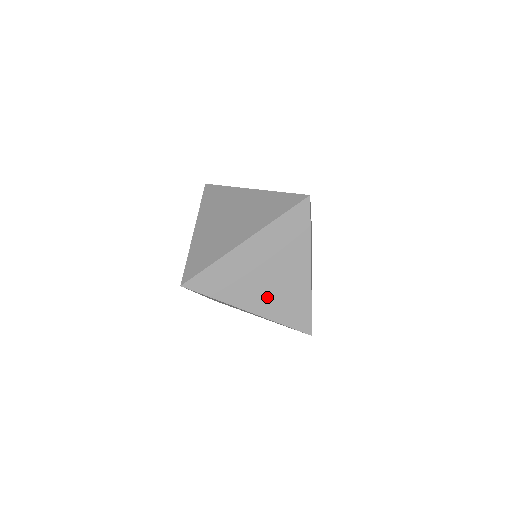
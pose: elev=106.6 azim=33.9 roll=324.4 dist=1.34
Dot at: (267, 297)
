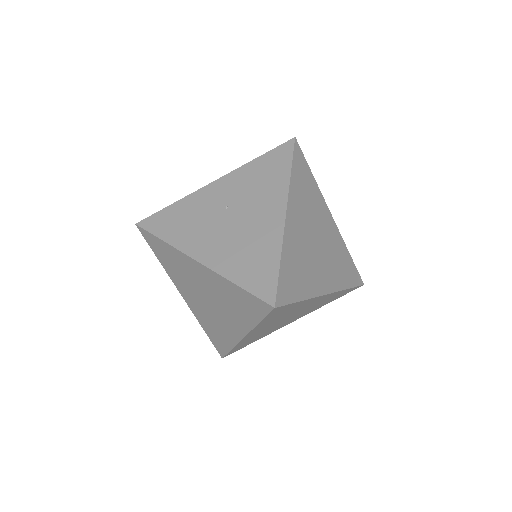
Dot at: (299, 315)
